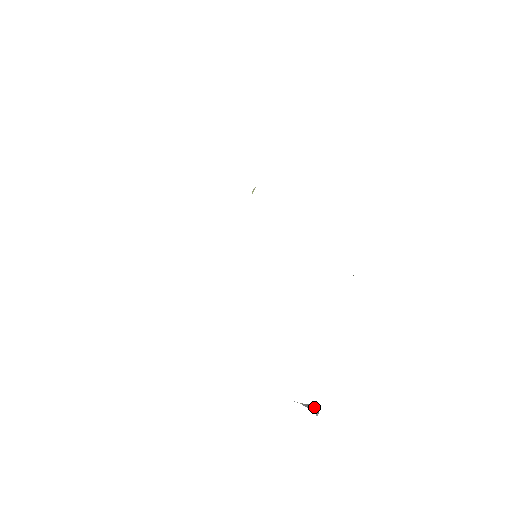
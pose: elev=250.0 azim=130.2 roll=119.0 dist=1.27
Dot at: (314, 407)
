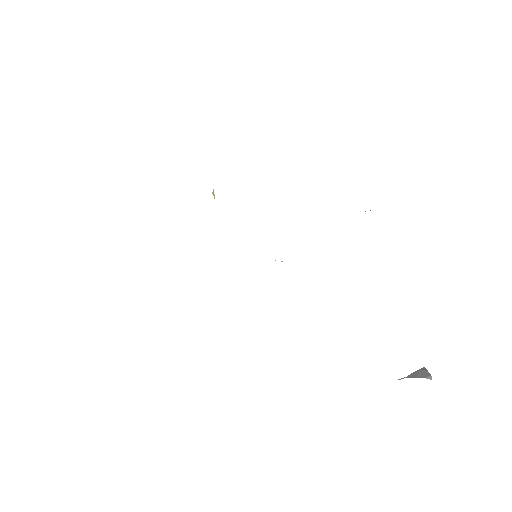
Dot at: (422, 372)
